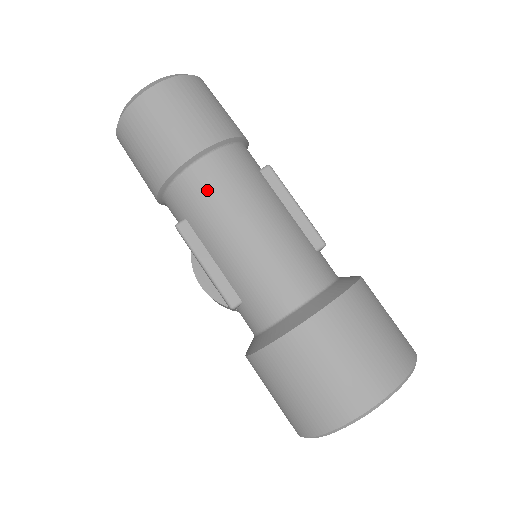
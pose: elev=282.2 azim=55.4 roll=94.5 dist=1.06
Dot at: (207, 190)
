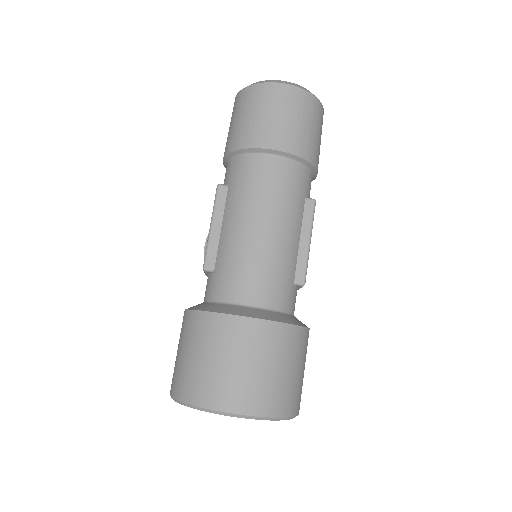
Dot at: (257, 178)
